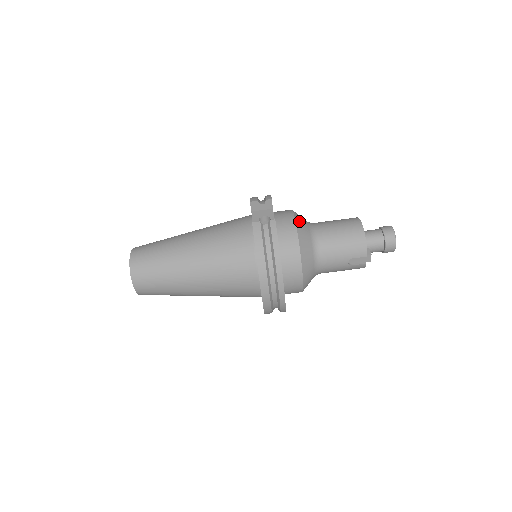
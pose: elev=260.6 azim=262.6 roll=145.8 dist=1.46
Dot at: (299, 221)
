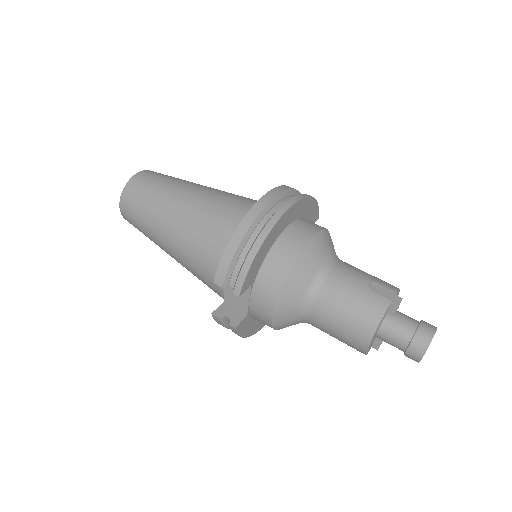
Dot at: occluded
